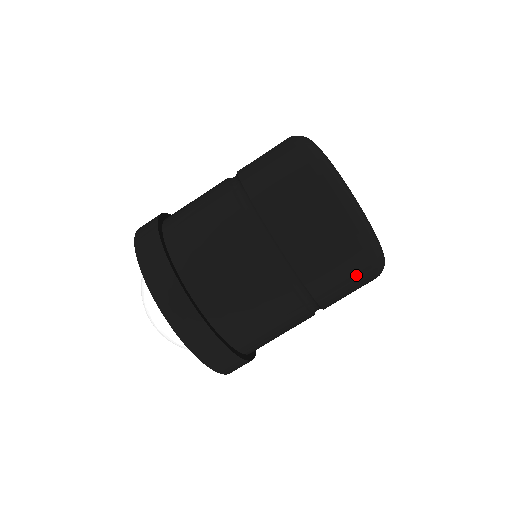
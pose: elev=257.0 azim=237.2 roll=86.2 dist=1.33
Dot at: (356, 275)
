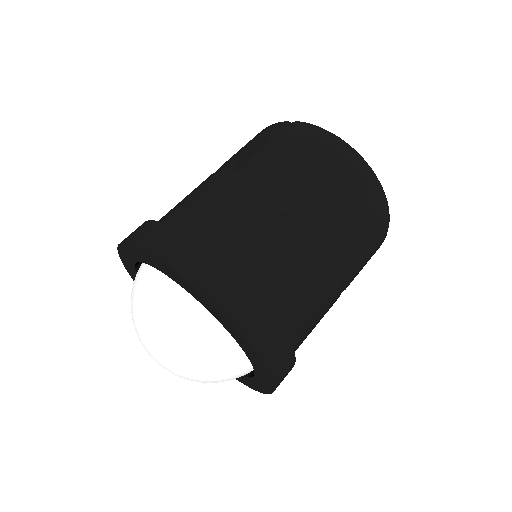
Dot at: occluded
